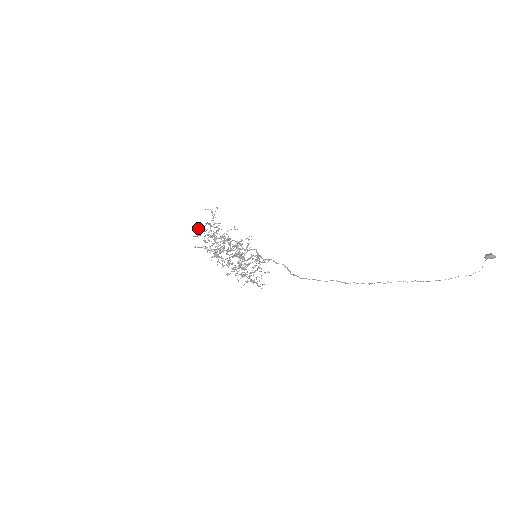
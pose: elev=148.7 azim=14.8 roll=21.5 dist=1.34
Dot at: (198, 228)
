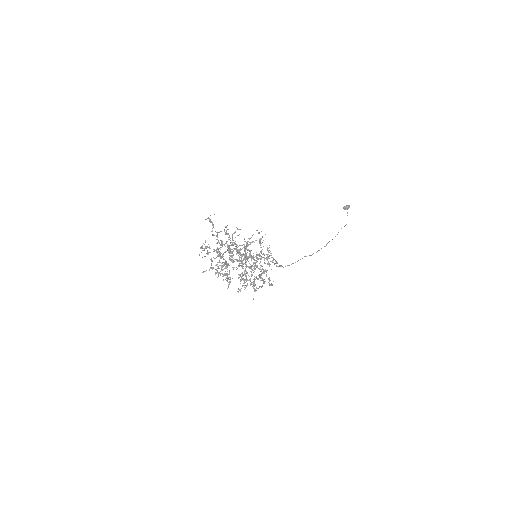
Dot at: (200, 247)
